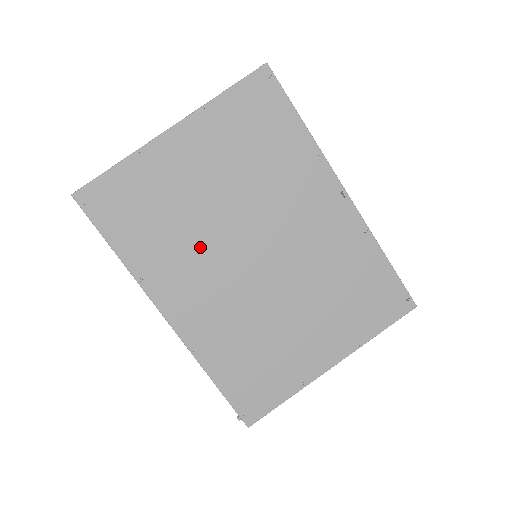
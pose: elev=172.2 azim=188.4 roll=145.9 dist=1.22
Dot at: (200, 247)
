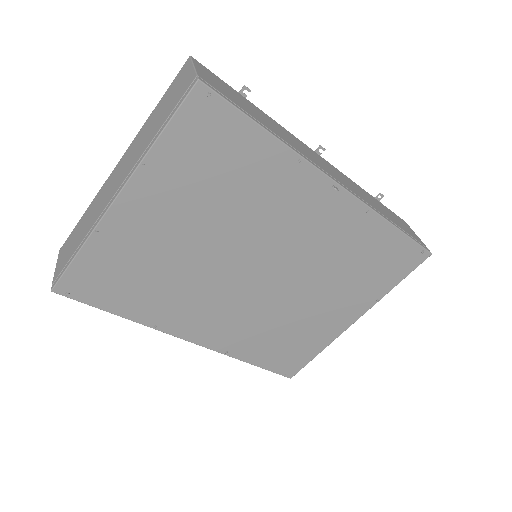
Dot at: (198, 285)
